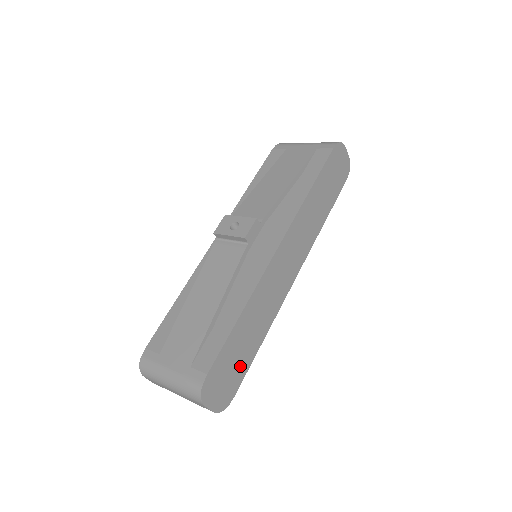
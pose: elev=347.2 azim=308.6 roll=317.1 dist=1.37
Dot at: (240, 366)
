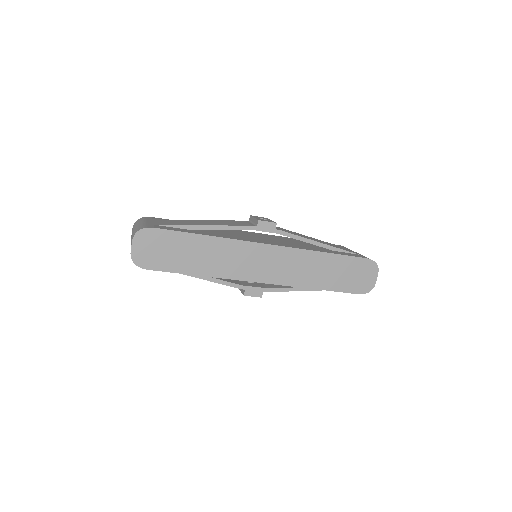
Dot at: (172, 261)
